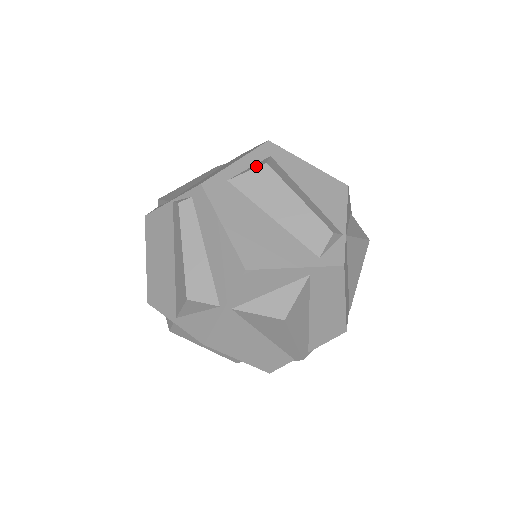
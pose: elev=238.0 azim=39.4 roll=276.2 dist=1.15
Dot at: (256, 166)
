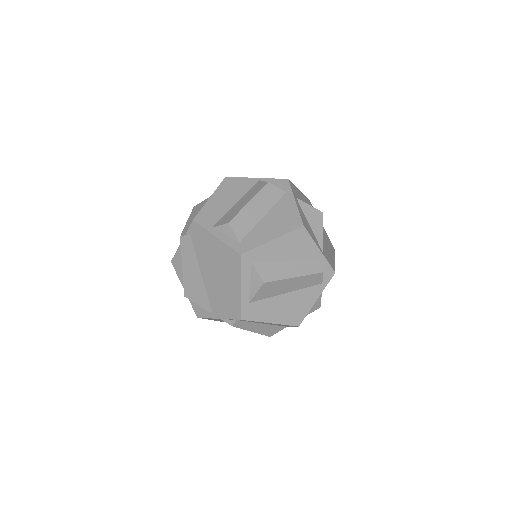
Dot at: (258, 286)
